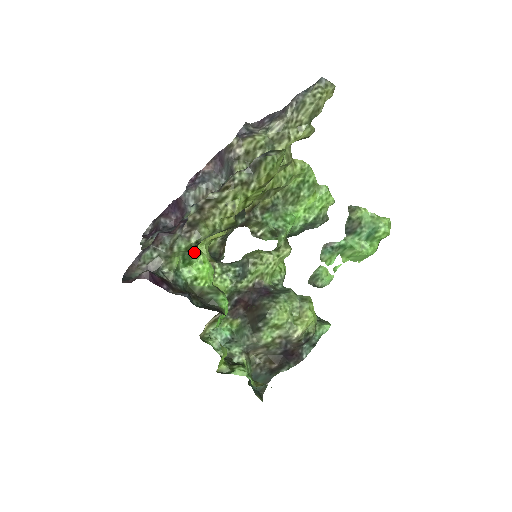
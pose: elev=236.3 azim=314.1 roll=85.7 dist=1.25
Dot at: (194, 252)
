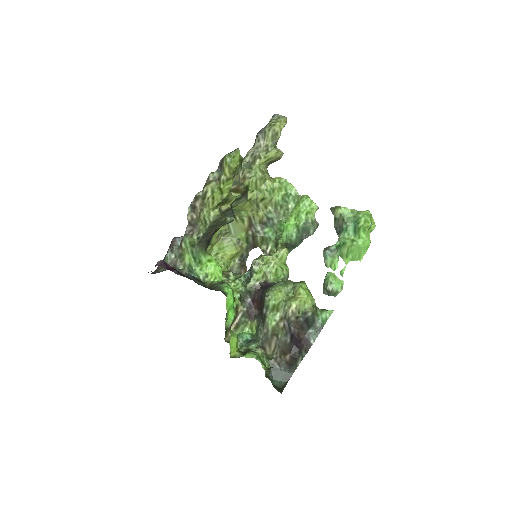
Dot at: (202, 252)
